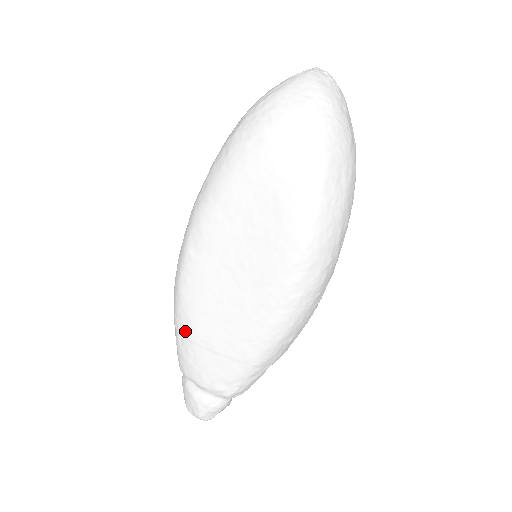
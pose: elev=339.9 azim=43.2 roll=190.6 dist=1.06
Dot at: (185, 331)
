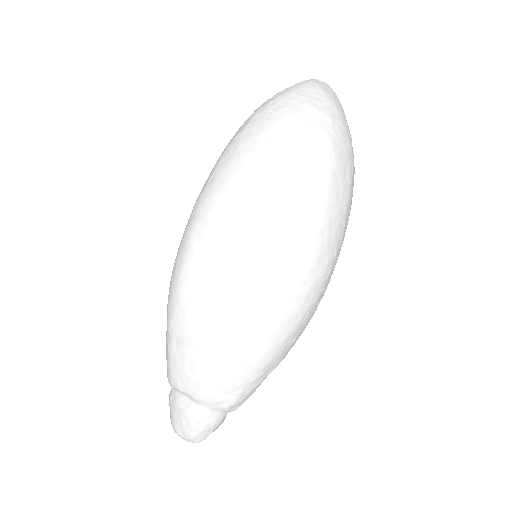
Dot at: (183, 335)
